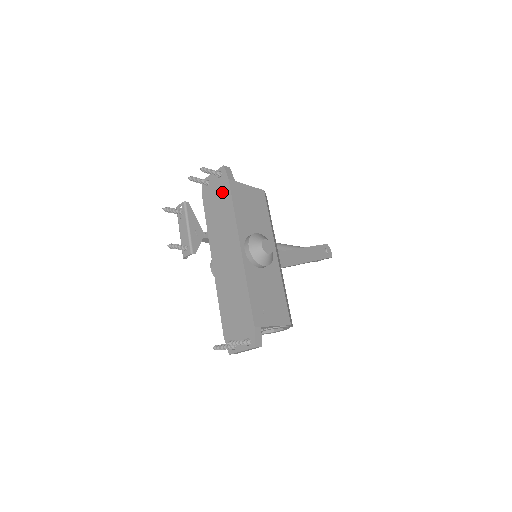
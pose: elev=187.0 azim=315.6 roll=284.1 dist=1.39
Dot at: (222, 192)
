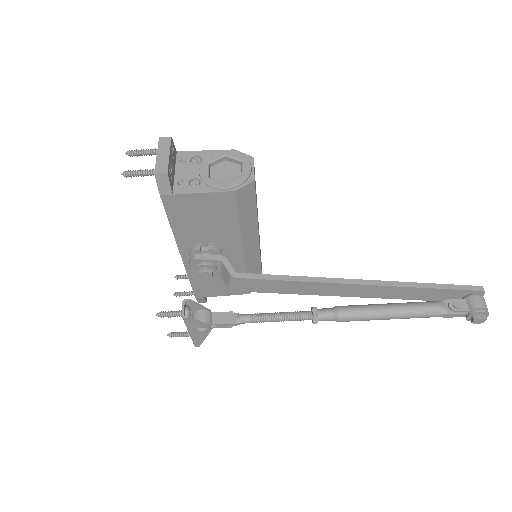
Dot at: occluded
